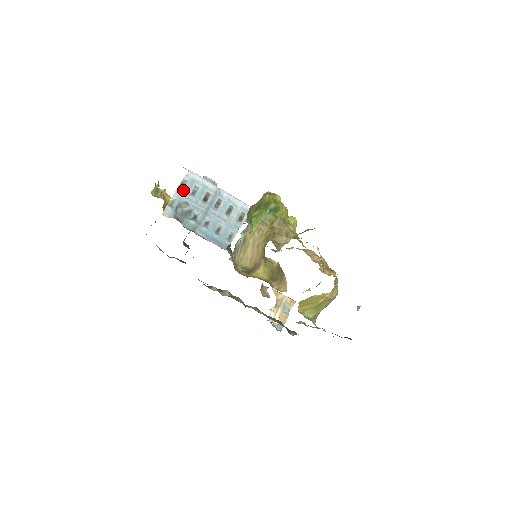
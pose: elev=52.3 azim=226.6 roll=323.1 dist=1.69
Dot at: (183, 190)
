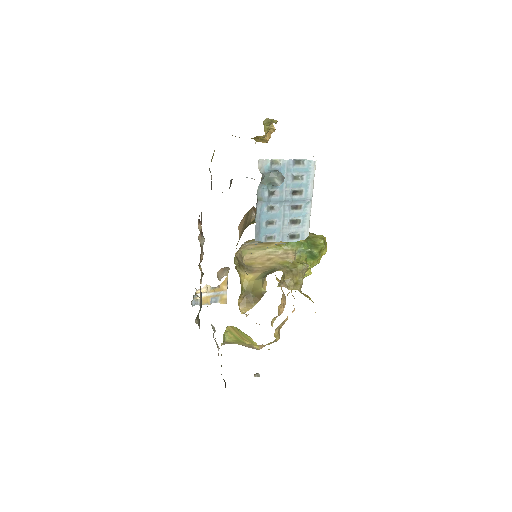
Dot at: (293, 166)
